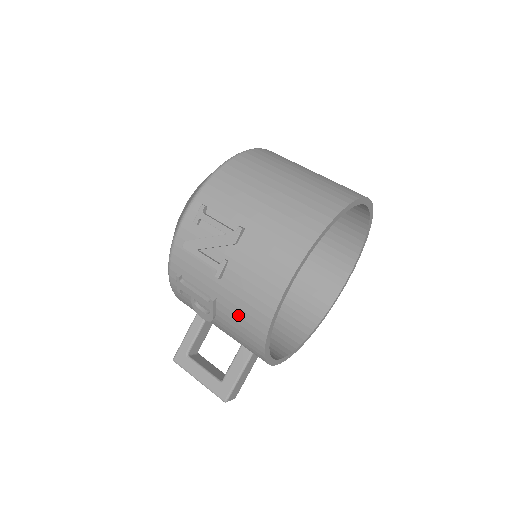
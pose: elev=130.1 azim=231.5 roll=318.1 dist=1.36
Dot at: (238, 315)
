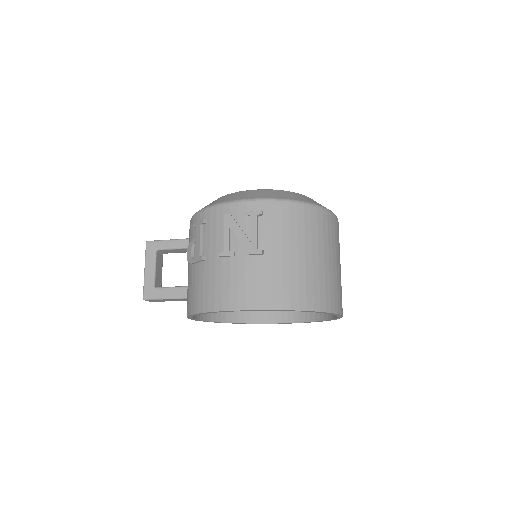
Dot at: (204, 283)
